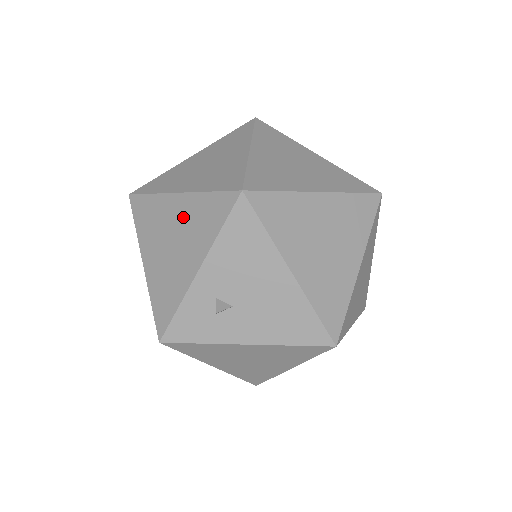
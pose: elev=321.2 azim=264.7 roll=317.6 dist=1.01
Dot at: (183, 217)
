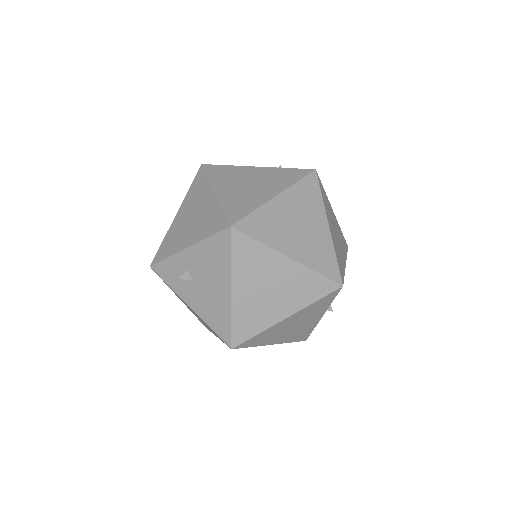
Dot at: (205, 209)
